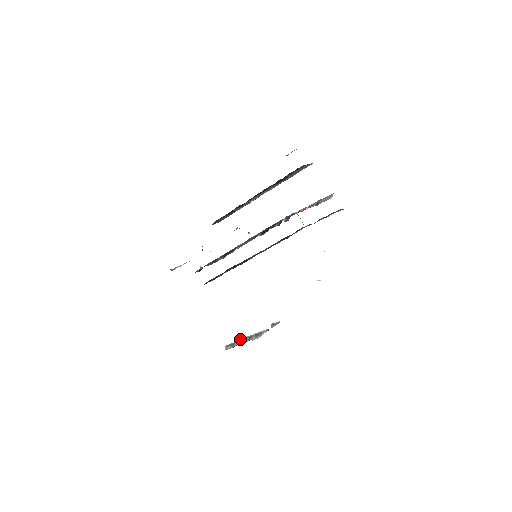
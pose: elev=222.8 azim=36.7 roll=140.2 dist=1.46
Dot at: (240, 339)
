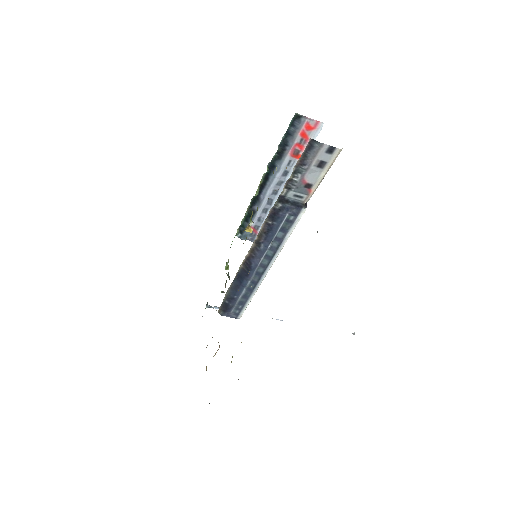
Dot at: occluded
